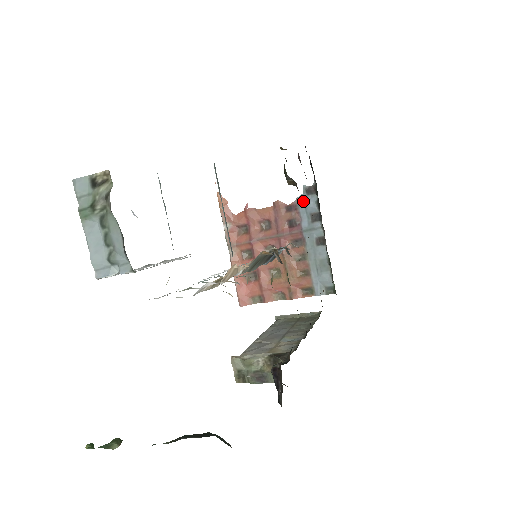
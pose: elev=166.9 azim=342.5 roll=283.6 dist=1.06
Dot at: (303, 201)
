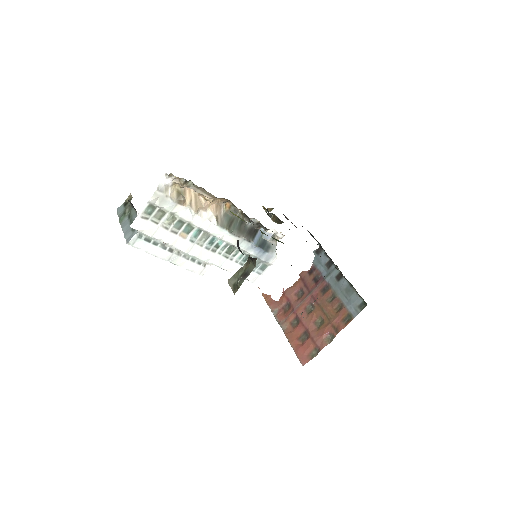
Dot at: (317, 260)
